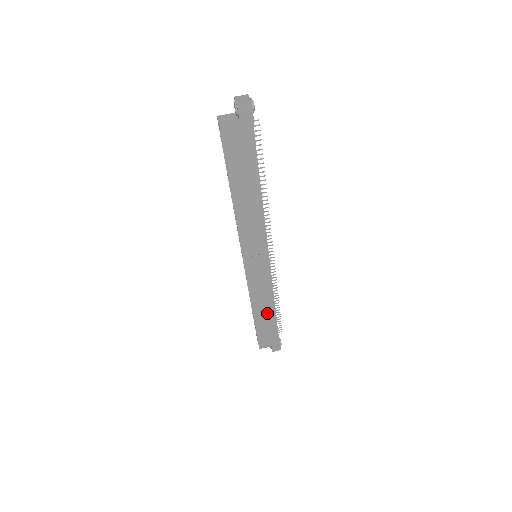
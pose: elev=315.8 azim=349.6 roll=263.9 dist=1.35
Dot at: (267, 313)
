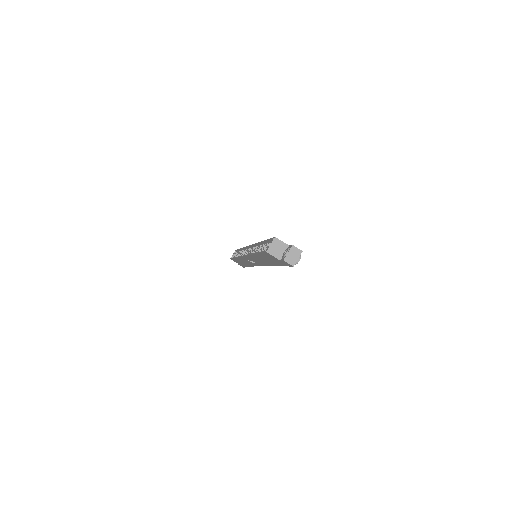
Dot at: occluded
